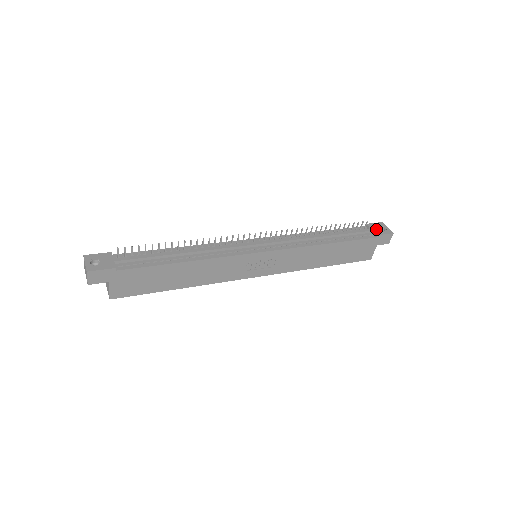
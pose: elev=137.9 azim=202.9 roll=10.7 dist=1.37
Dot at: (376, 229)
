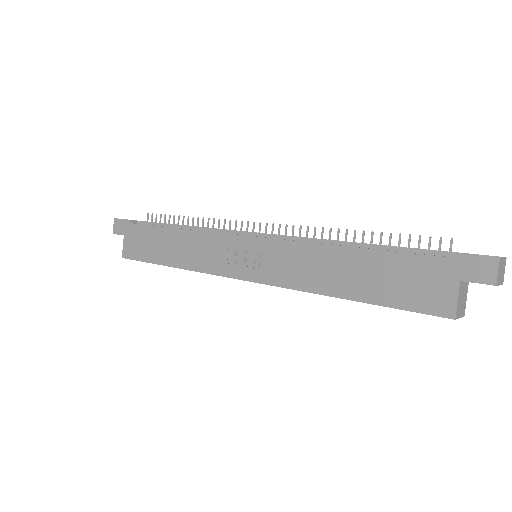
Dot at: occluded
